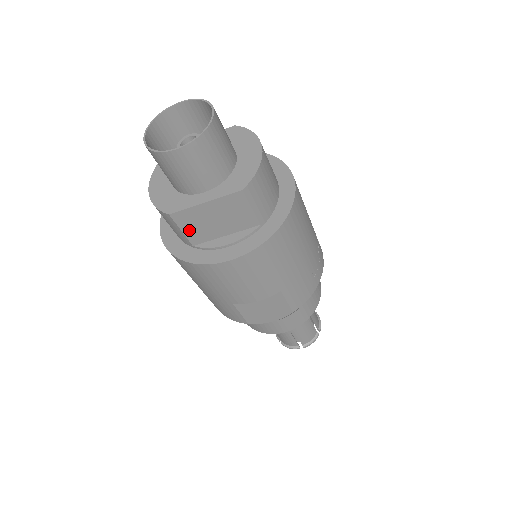
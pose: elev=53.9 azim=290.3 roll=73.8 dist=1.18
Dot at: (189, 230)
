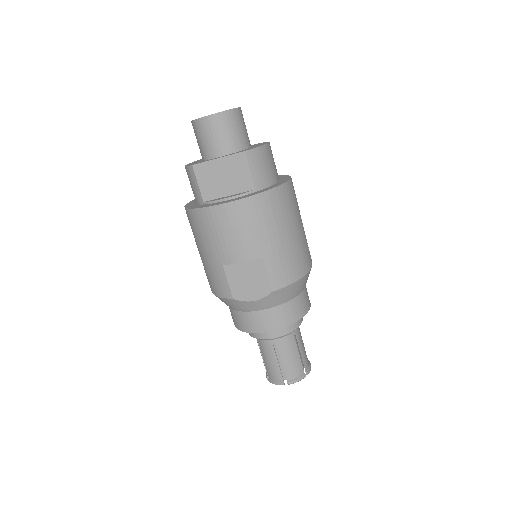
Dot at: (203, 184)
